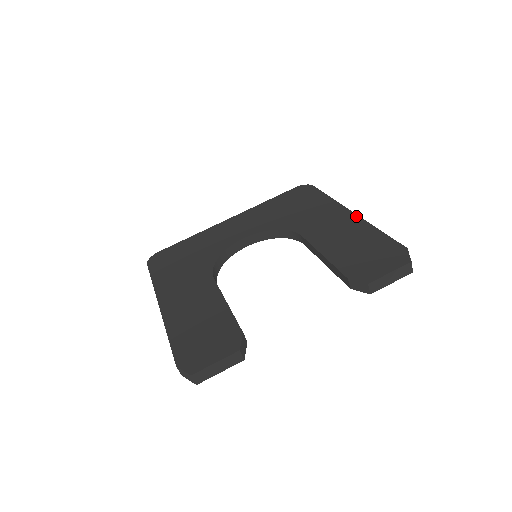
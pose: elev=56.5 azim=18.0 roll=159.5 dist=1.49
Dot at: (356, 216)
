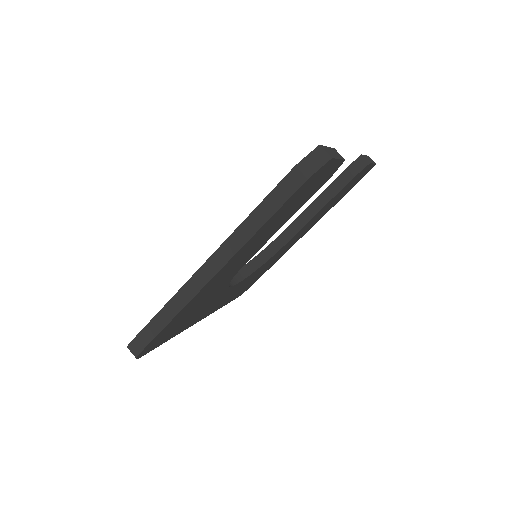
Dot at: occluded
